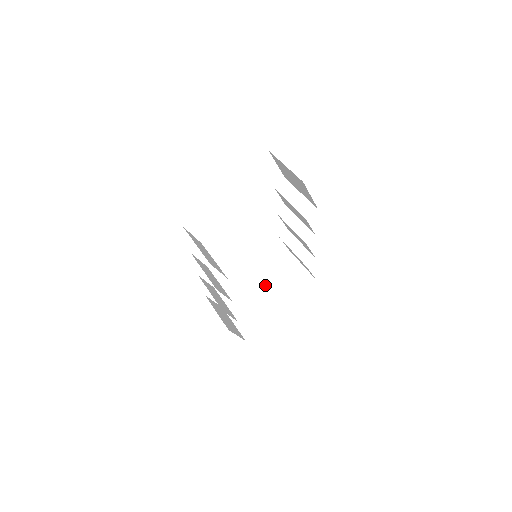
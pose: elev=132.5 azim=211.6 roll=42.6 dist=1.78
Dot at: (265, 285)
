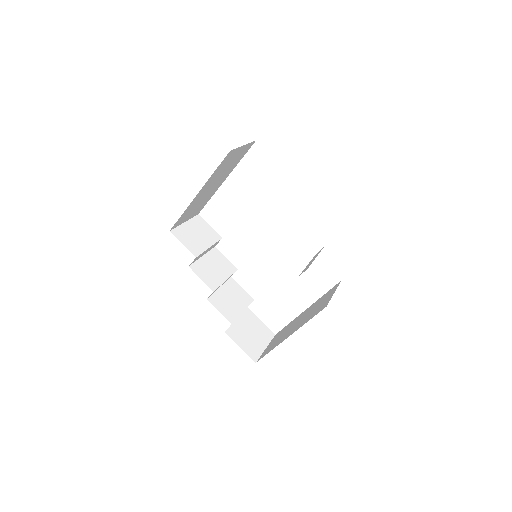
Dot at: (304, 314)
